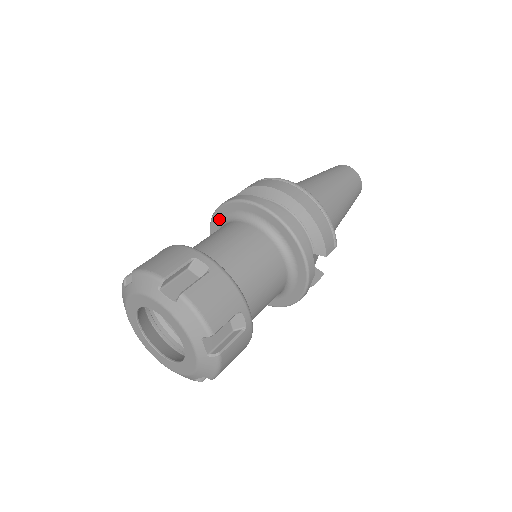
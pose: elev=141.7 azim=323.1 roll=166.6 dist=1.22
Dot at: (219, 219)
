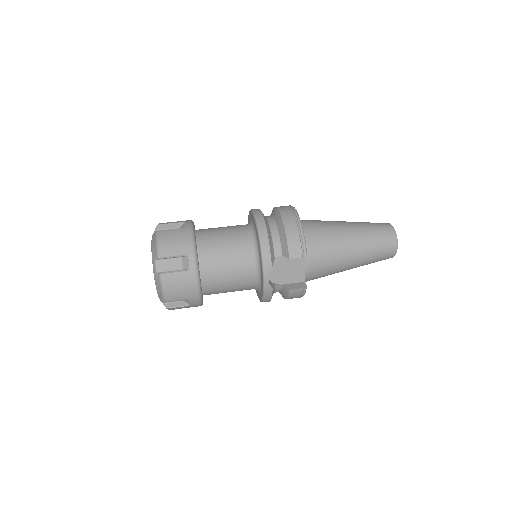
Dot at: occluded
